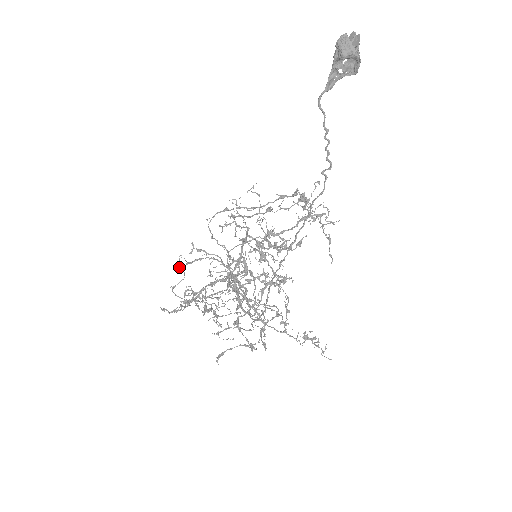
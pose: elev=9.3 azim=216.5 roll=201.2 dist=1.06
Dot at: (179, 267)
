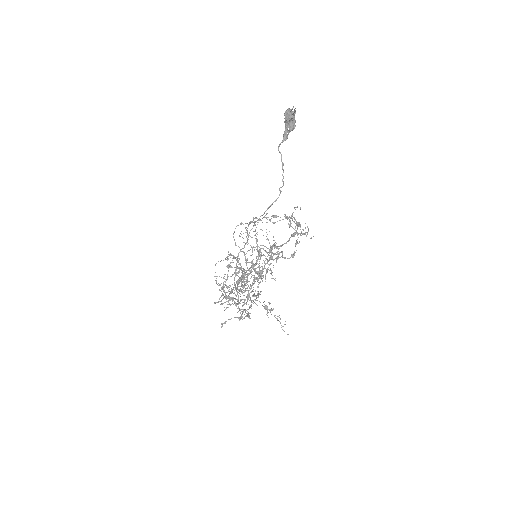
Dot at: (216, 263)
